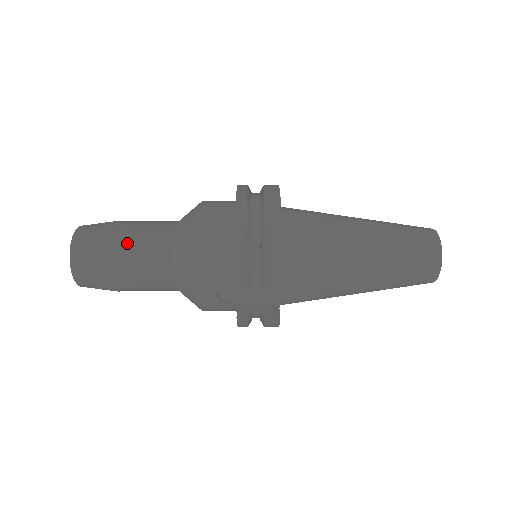
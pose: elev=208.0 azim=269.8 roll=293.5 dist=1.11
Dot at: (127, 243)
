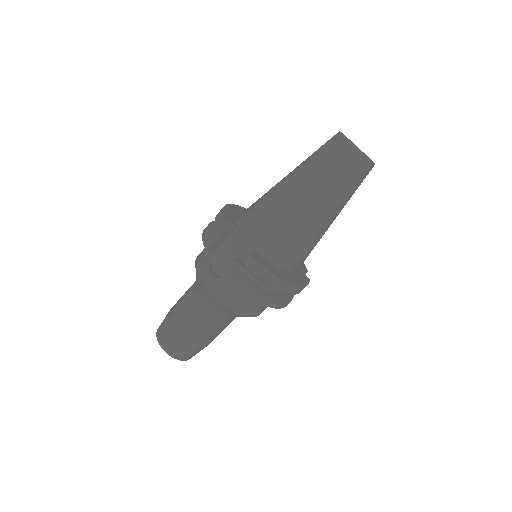
Dot at: occluded
